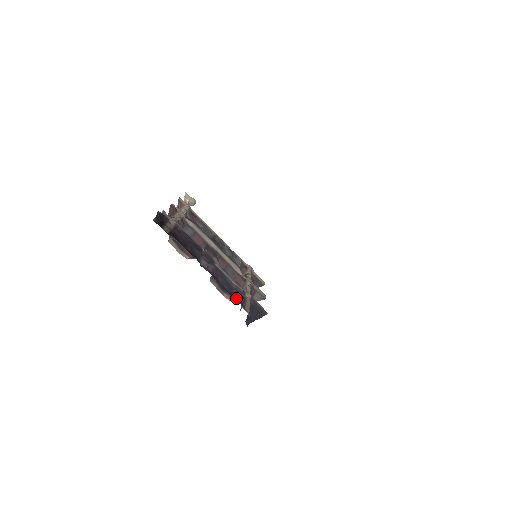
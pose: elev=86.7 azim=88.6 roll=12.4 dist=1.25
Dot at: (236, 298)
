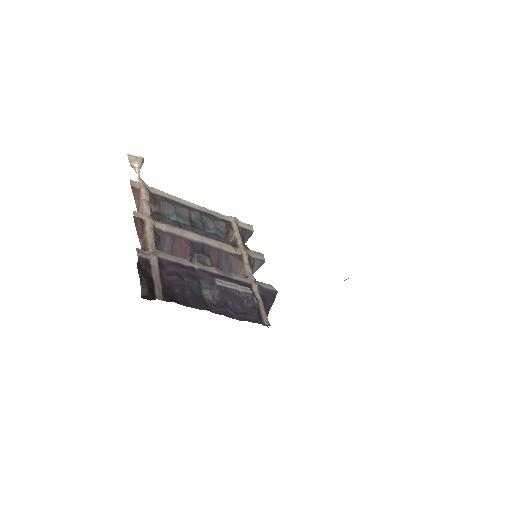
Dot at: (253, 317)
